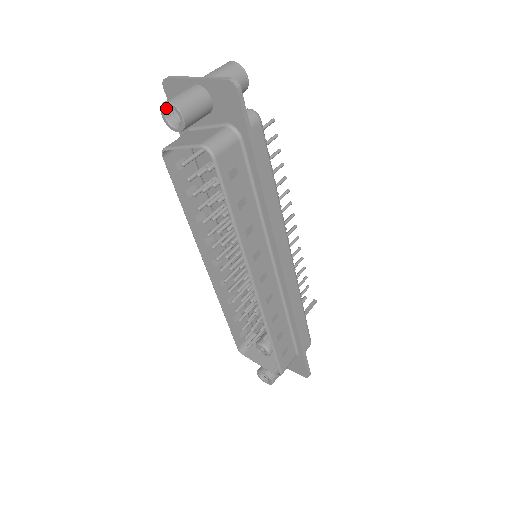
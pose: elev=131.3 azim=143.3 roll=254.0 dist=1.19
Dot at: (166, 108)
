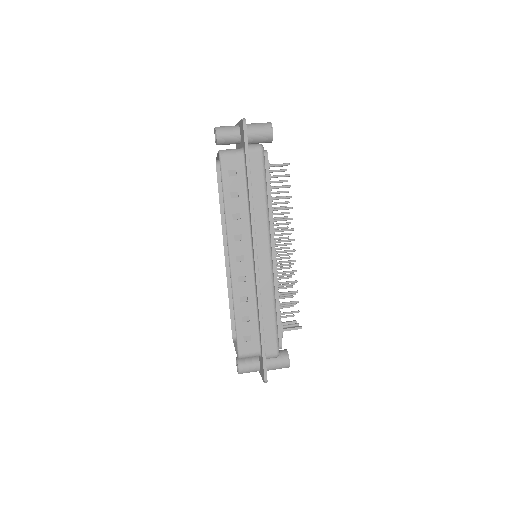
Dot at: occluded
